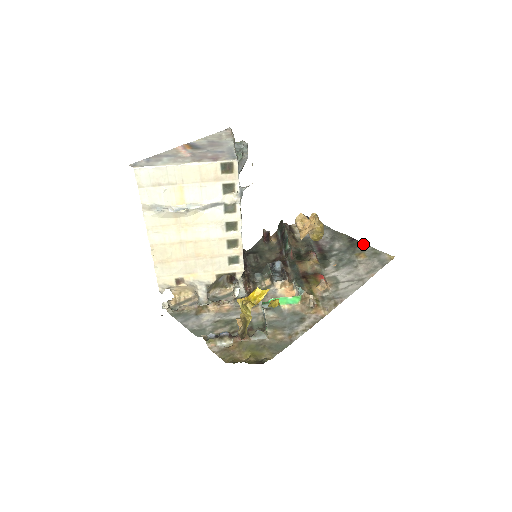
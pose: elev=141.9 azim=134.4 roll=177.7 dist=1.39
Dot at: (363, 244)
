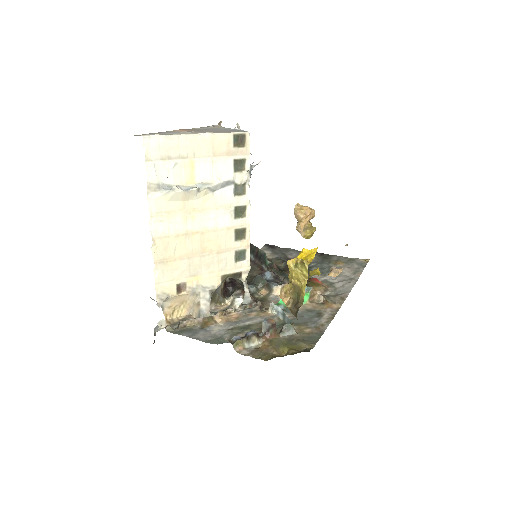
Dot at: (334, 255)
